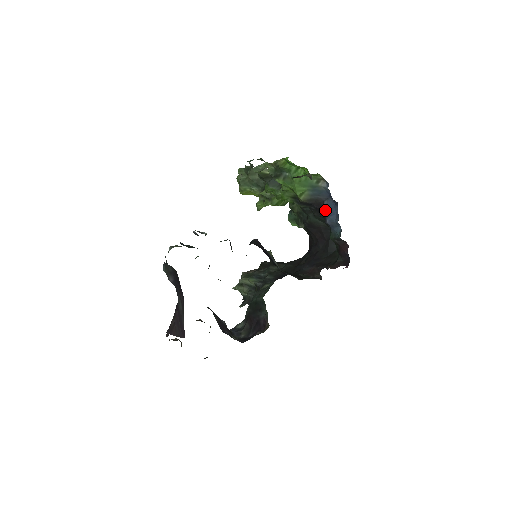
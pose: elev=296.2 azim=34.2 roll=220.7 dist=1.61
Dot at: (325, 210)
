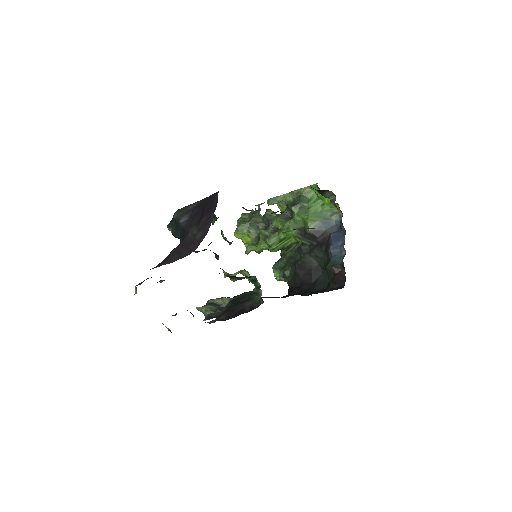
Dot at: (330, 240)
